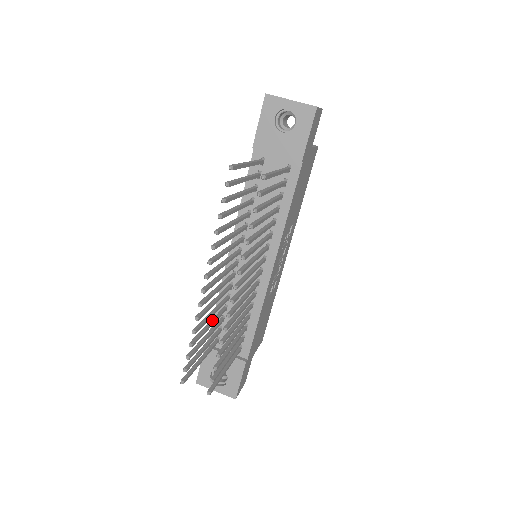
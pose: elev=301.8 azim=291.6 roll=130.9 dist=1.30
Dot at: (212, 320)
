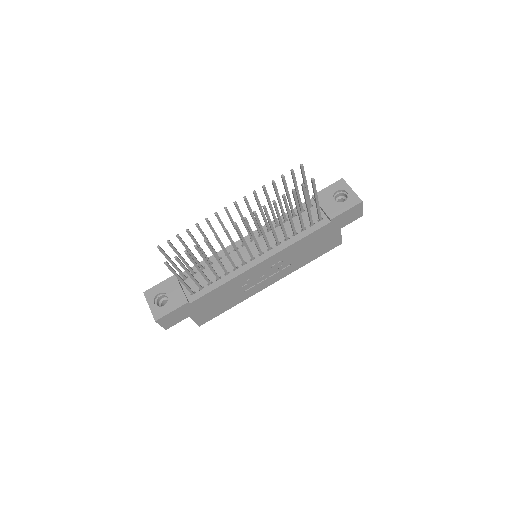
Dot at: occluded
